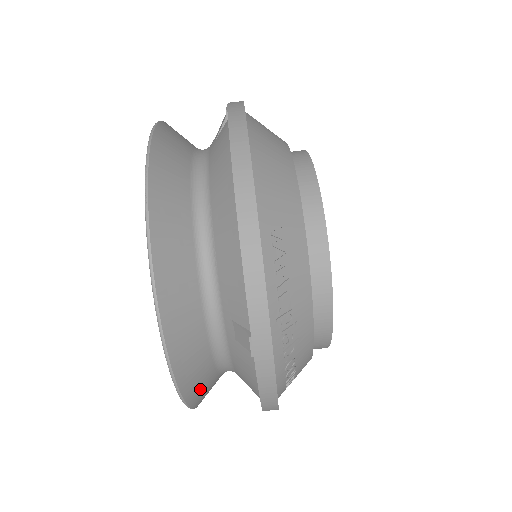
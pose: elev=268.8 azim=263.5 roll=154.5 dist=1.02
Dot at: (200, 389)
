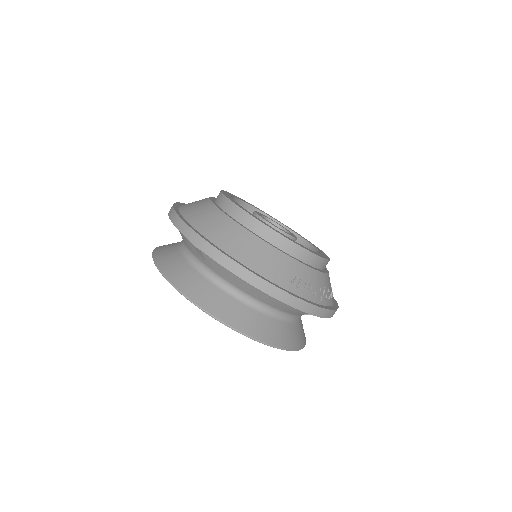
Dot at: occluded
